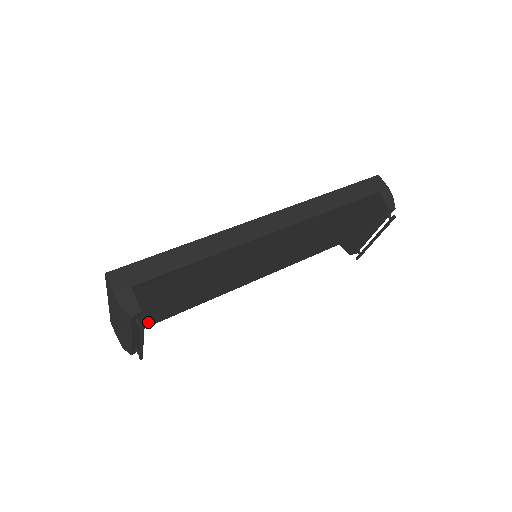
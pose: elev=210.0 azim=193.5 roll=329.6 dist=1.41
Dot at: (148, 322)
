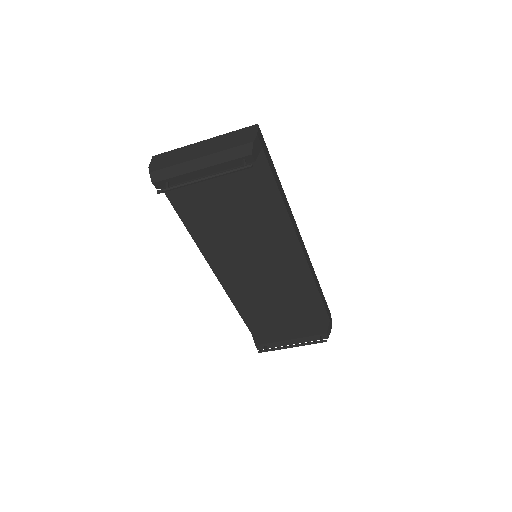
Dot at: (175, 189)
